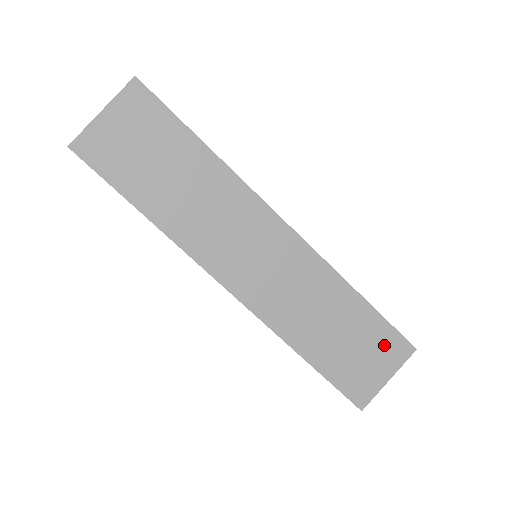
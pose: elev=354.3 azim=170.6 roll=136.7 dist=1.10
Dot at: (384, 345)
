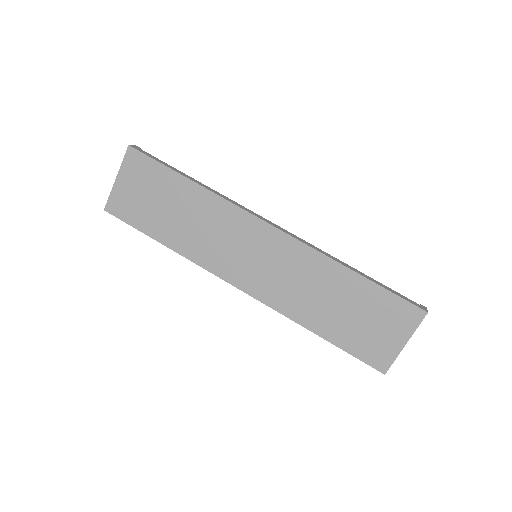
Dot at: (391, 313)
